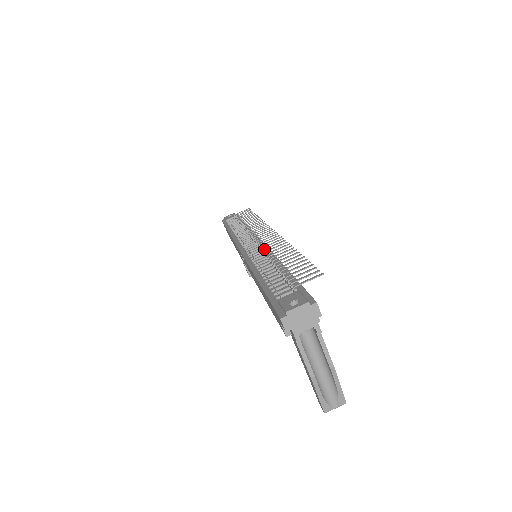
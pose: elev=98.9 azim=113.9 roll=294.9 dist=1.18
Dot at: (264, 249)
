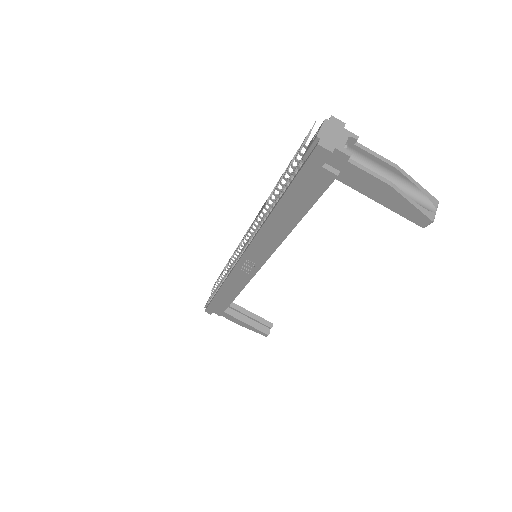
Dot at: occluded
